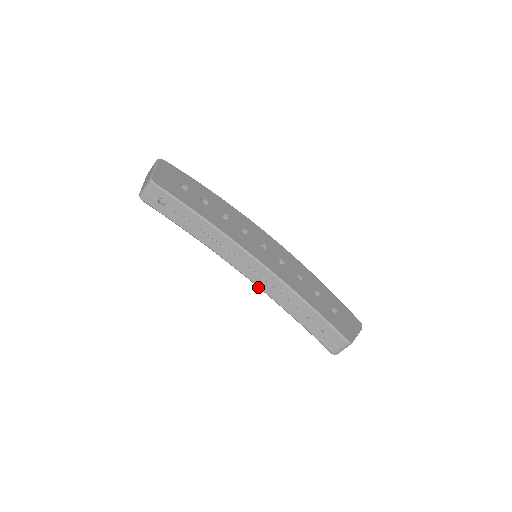
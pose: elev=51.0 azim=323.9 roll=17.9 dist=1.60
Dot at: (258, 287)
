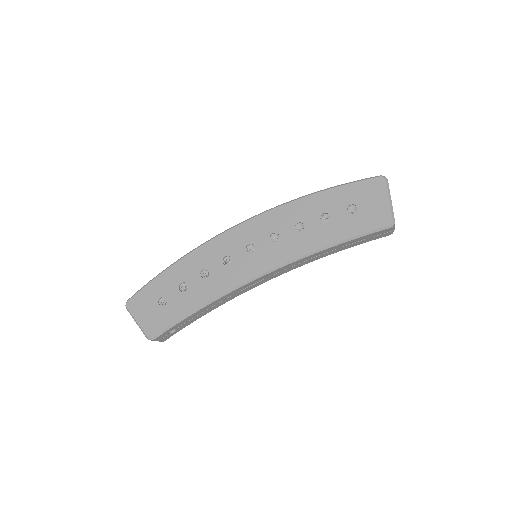
Dot at: (287, 271)
